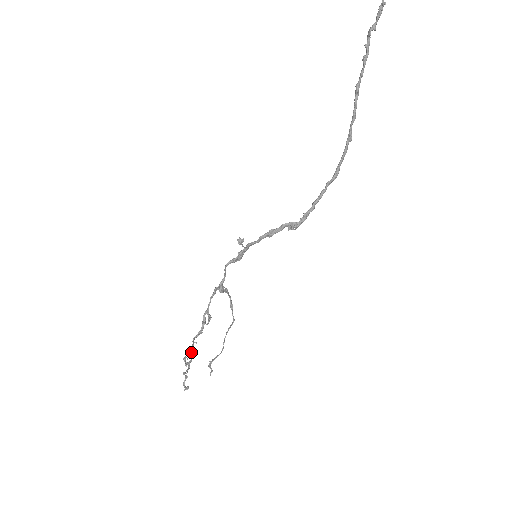
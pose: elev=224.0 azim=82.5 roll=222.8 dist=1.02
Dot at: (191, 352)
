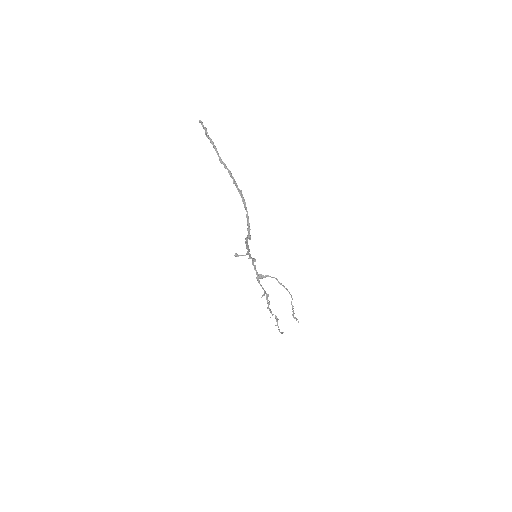
Dot at: occluded
